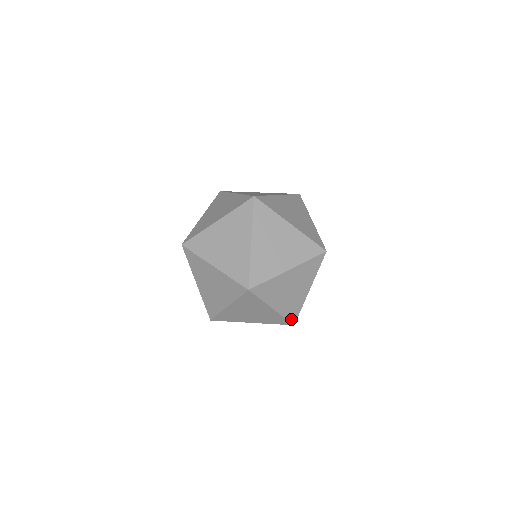
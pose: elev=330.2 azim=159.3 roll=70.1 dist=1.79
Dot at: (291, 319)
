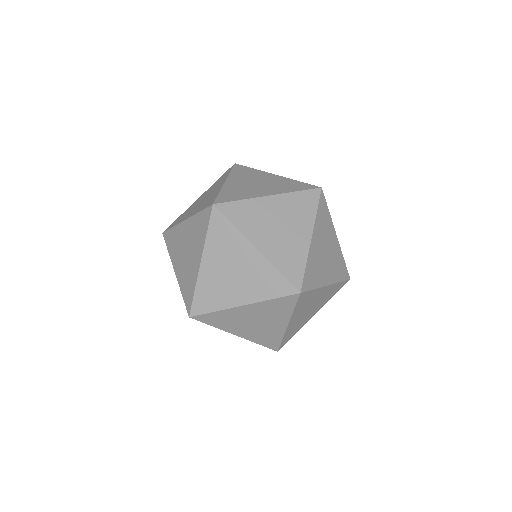
Dot at: (196, 305)
